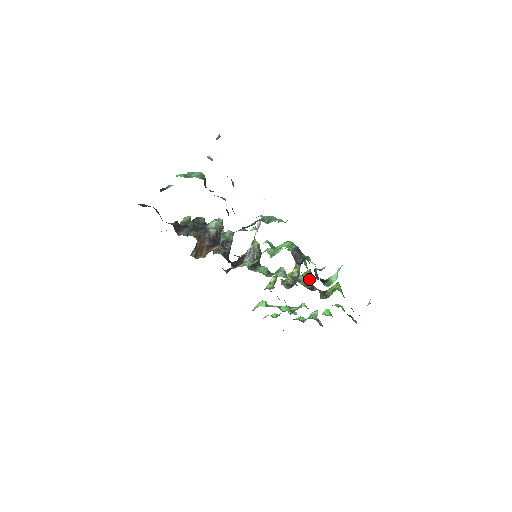
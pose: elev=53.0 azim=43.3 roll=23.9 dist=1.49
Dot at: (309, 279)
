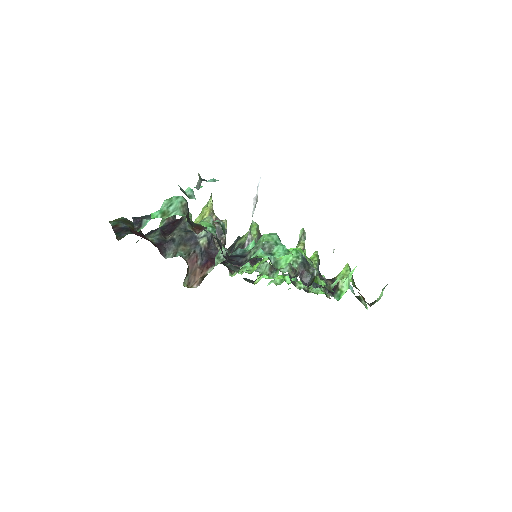
Dot at: (316, 268)
